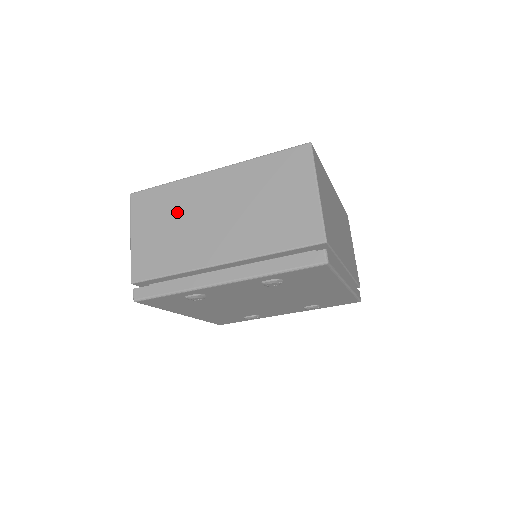
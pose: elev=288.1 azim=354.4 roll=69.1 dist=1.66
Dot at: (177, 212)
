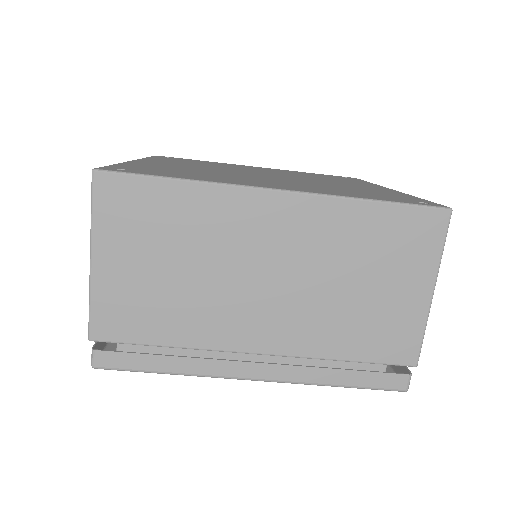
Dot at: (193, 245)
